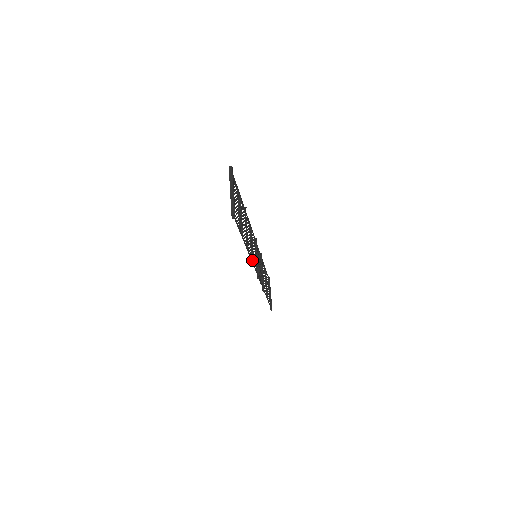
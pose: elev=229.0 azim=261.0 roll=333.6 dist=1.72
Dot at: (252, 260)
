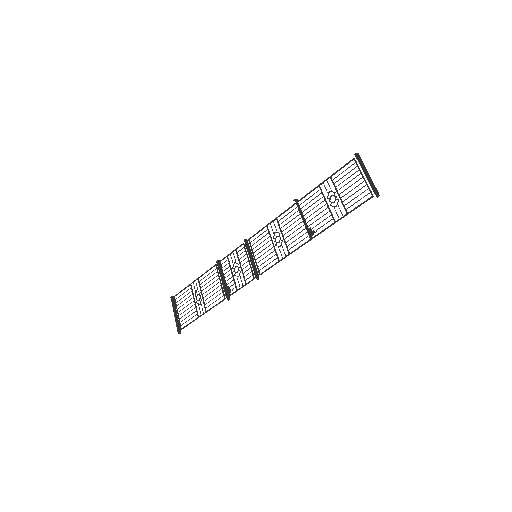
Dot at: (290, 253)
